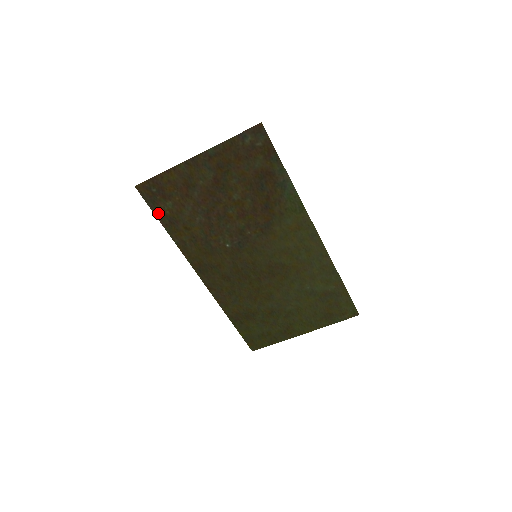
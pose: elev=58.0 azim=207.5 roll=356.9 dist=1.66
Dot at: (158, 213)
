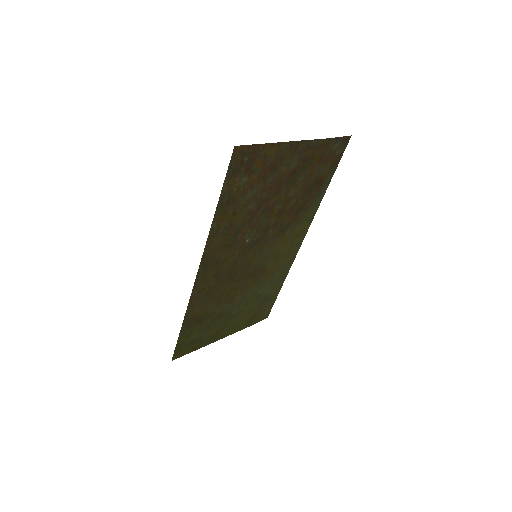
Dot at: (226, 187)
